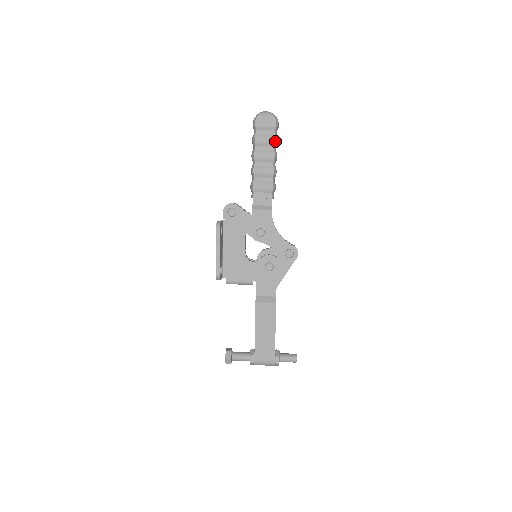
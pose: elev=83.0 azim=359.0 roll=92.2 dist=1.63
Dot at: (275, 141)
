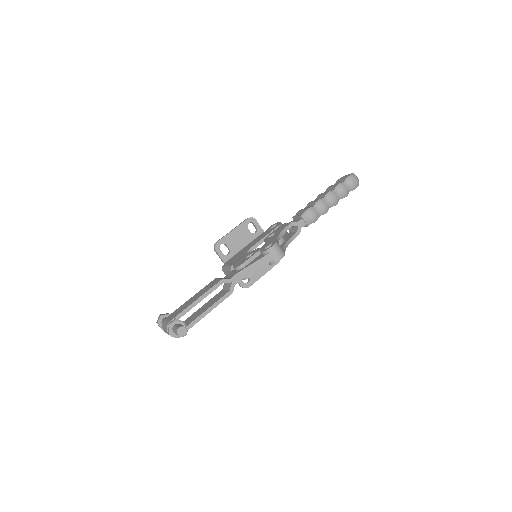
Dot at: (338, 185)
